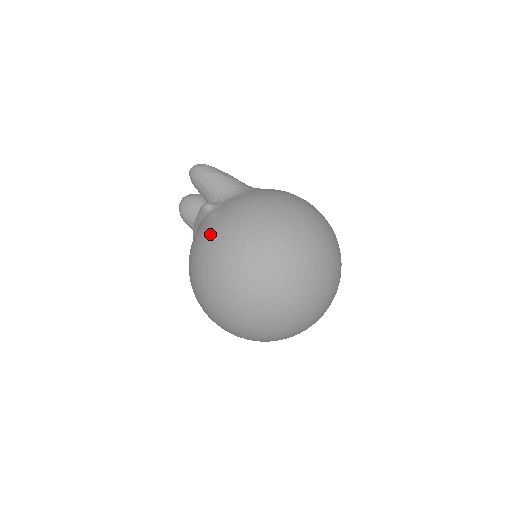
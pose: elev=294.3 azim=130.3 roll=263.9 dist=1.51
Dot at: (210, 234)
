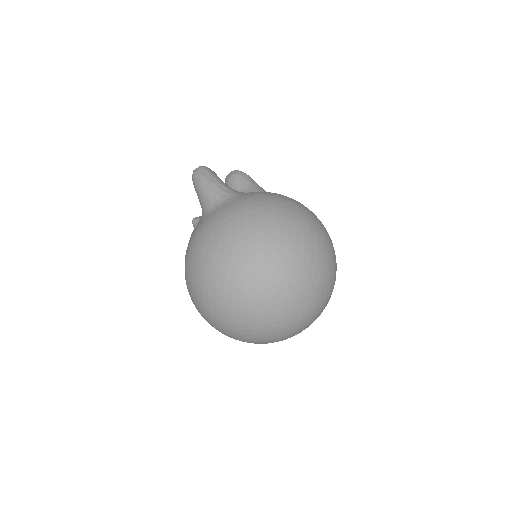
Dot at: occluded
